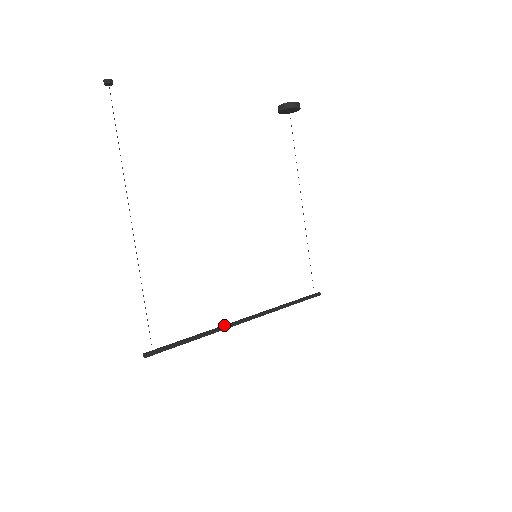
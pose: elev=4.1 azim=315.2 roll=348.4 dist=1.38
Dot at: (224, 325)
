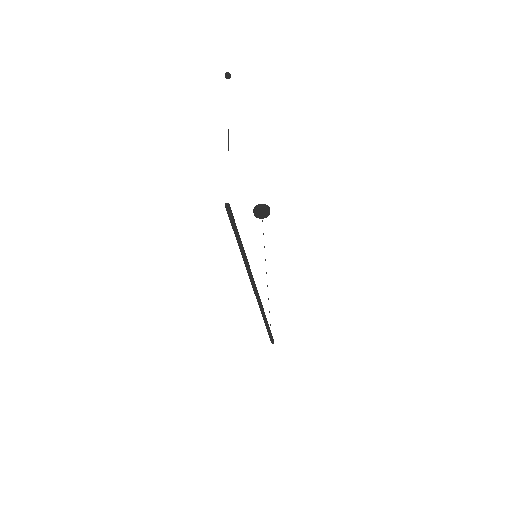
Dot at: (248, 266)
